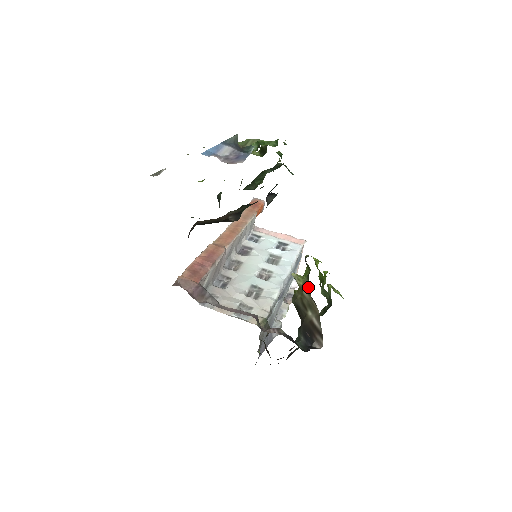
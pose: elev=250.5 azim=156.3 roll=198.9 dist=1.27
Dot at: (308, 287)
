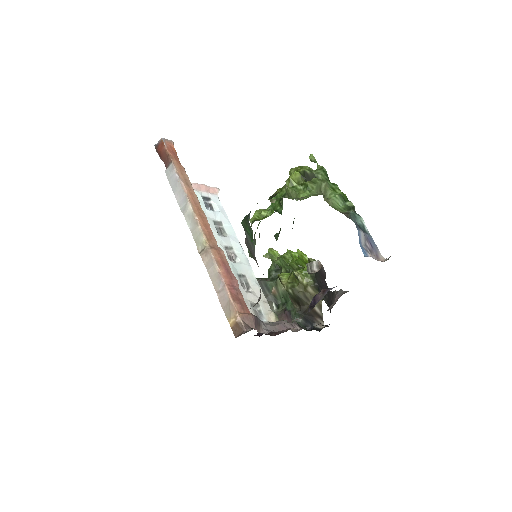
Dot at: (317, 287)
